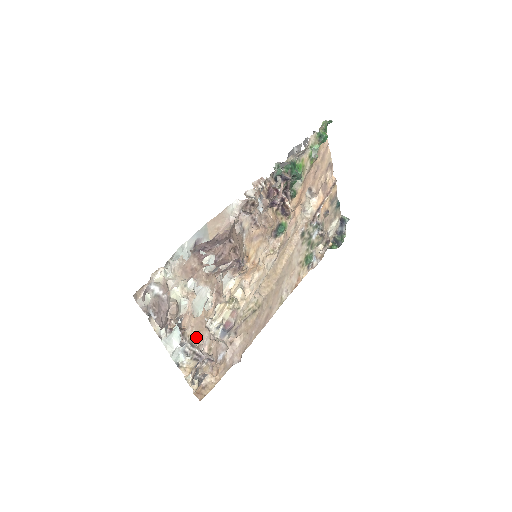
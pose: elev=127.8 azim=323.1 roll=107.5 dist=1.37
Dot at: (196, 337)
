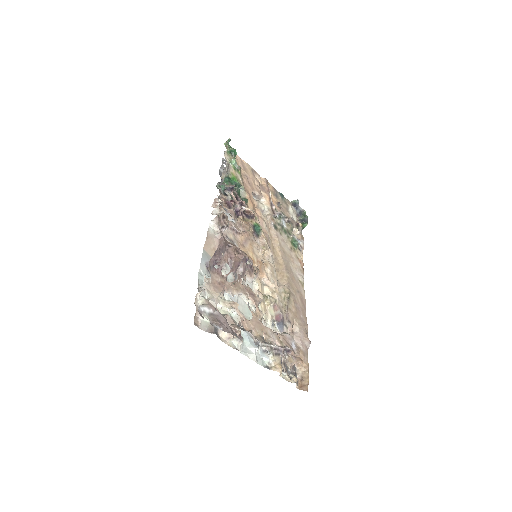
Dot at: (263, 337)
